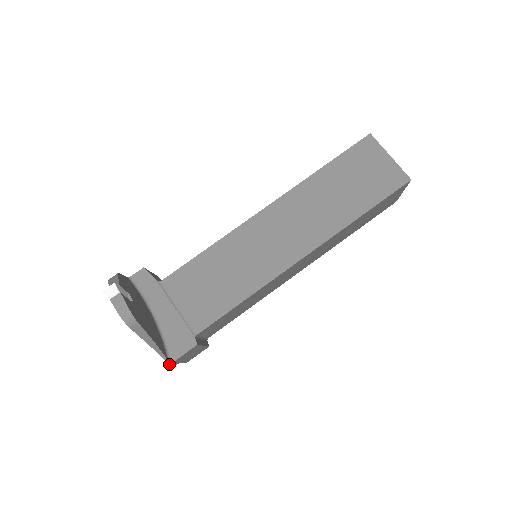
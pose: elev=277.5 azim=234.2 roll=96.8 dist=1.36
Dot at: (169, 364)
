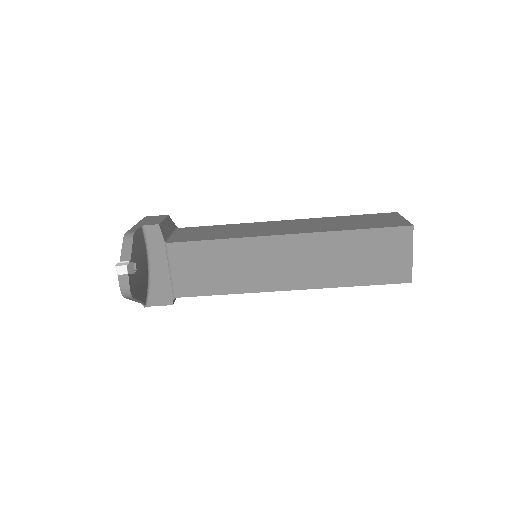
Dot at: occluded
